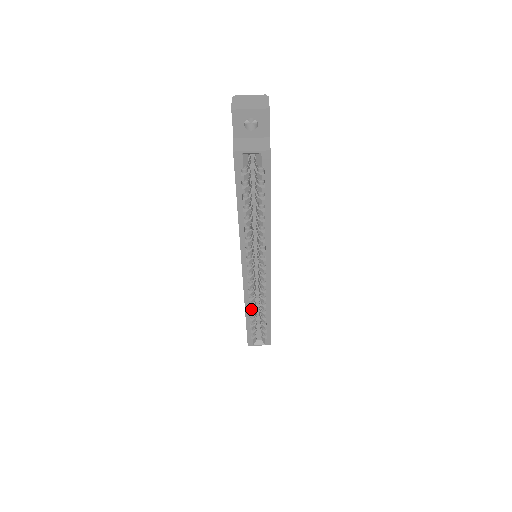
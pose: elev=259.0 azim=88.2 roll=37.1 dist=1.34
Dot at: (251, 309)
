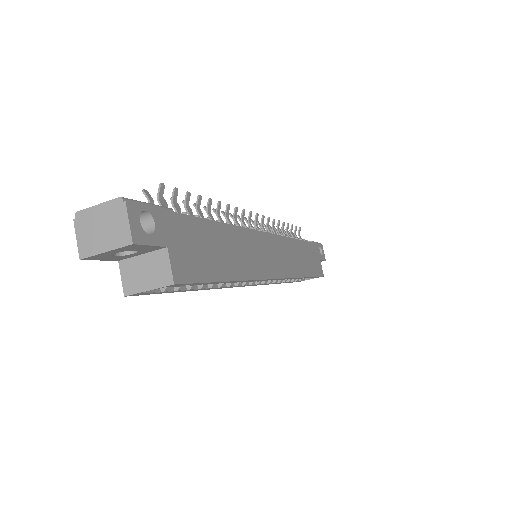
Dot at: (280, 282)
